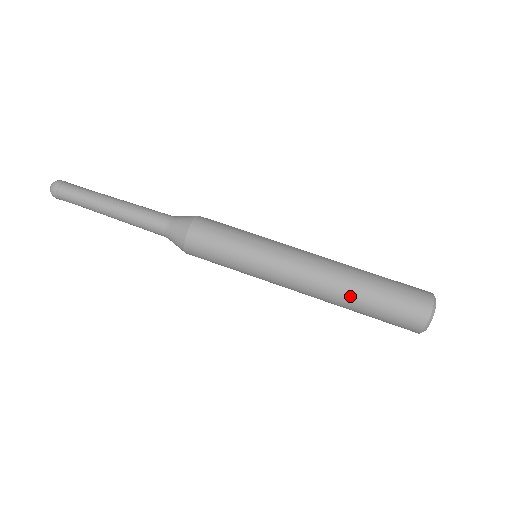
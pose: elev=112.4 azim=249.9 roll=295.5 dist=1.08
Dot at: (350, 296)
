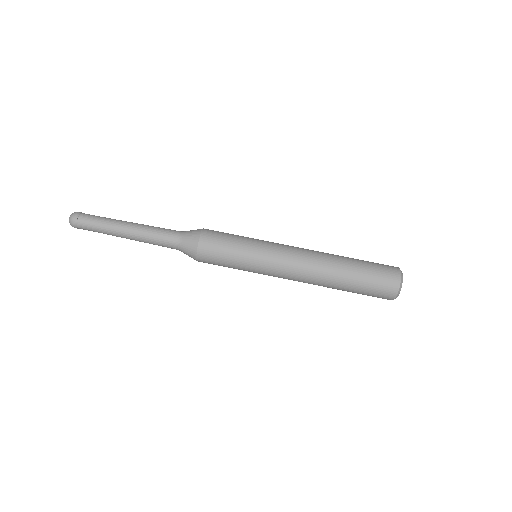
Dot at: (339, 270)
